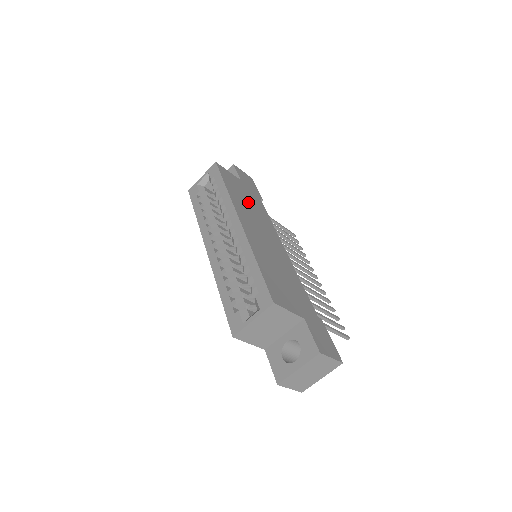
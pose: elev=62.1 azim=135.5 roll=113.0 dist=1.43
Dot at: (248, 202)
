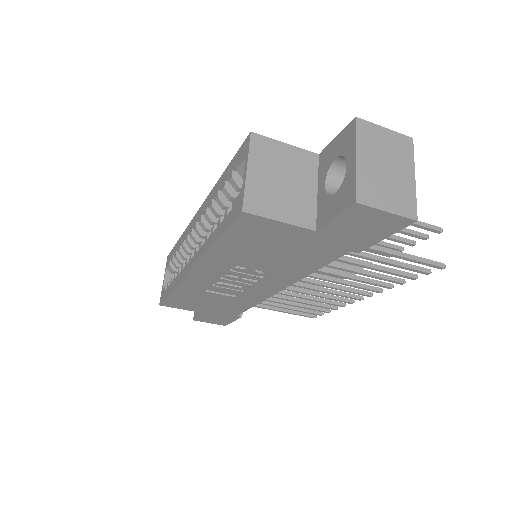
Dot at: occluded
